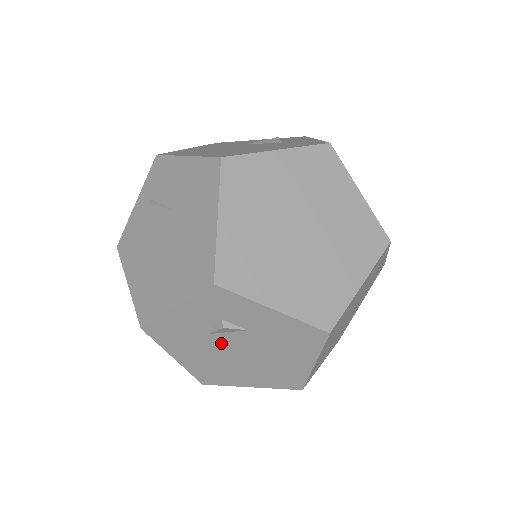
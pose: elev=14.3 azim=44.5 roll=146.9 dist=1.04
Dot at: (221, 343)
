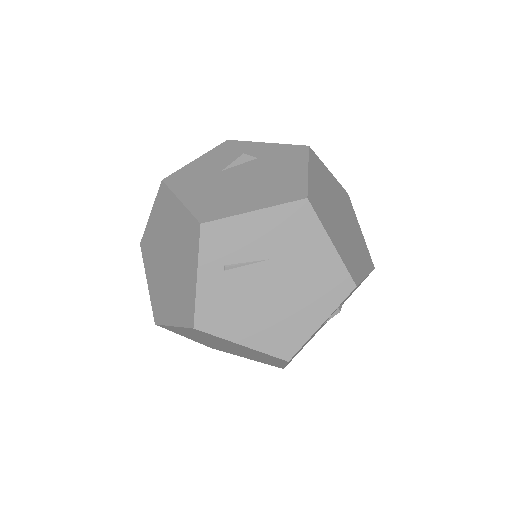
Dot at: (322, 325)
